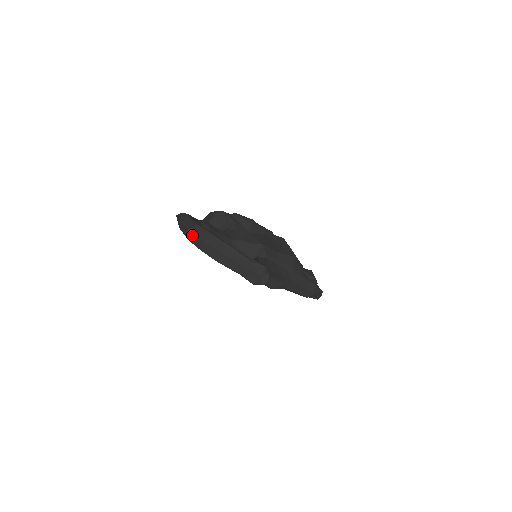
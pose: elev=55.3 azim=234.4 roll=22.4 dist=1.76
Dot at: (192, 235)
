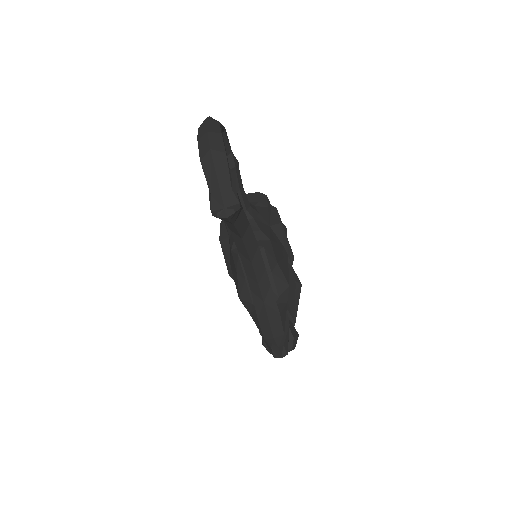
Dot at: (205, 123)
